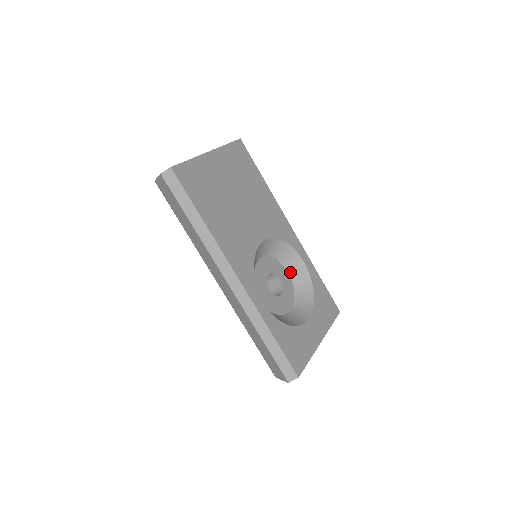
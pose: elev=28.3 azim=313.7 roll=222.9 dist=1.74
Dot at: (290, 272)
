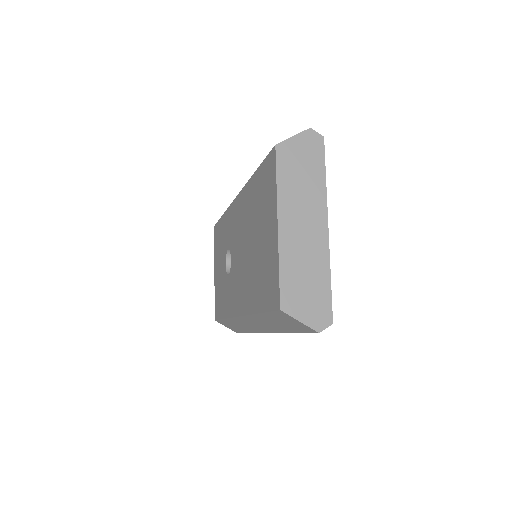
Dot at: occluded
